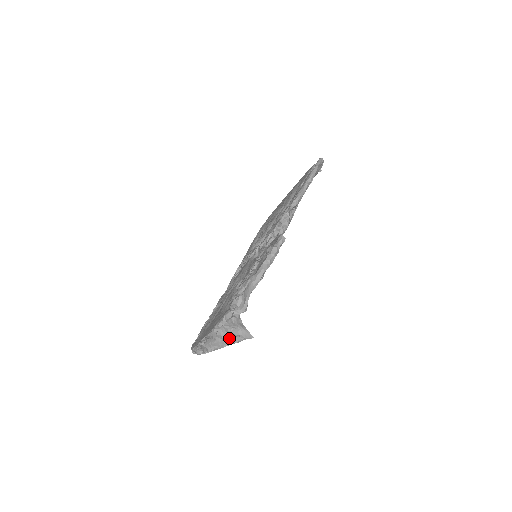
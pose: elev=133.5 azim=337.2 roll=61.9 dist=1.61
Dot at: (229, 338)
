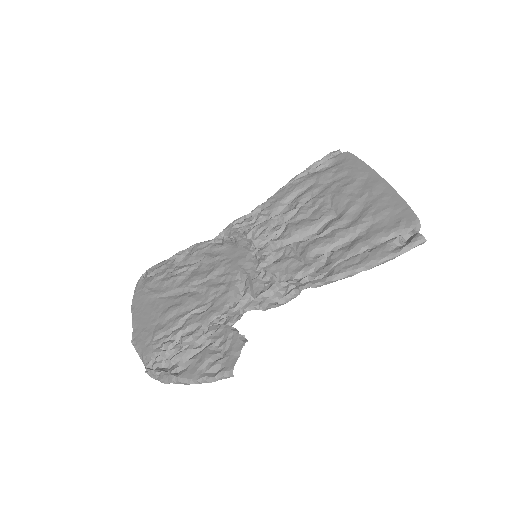
Dot at: occluded
